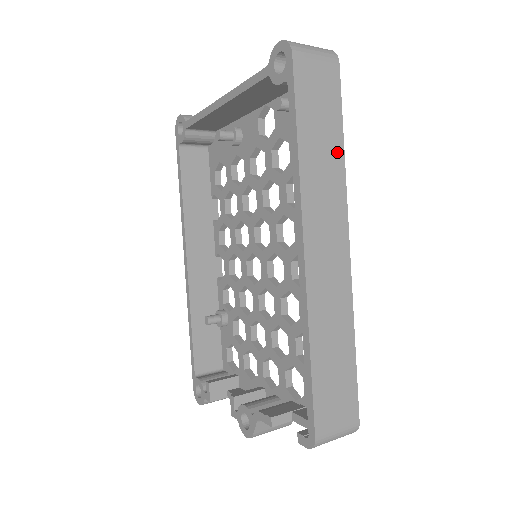
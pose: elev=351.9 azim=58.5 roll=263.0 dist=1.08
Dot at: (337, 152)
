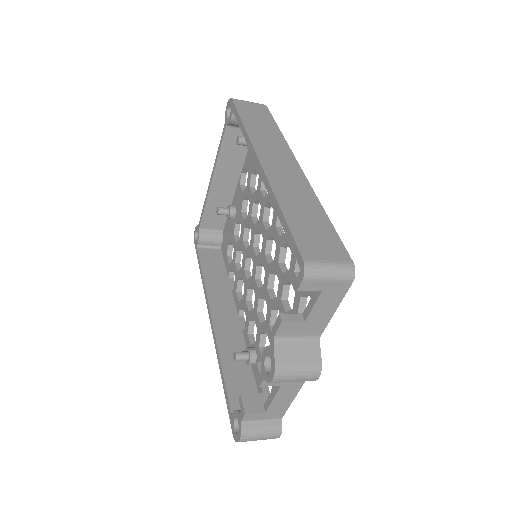
Dot at: (275, 131)
